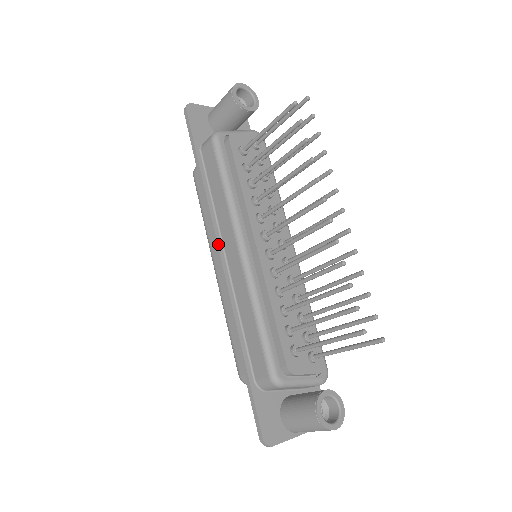
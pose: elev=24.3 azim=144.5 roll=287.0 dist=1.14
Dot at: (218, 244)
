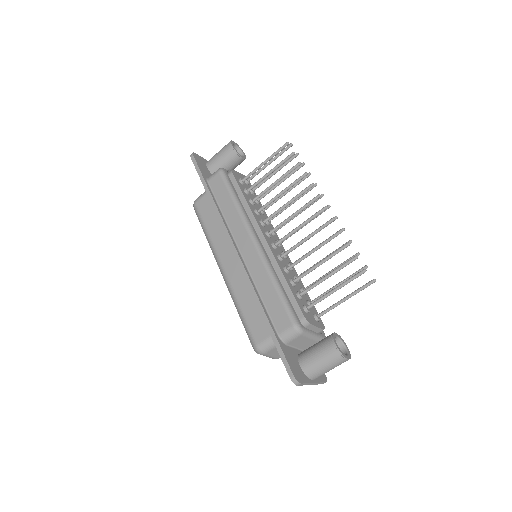
Dot at: (232, 241)
